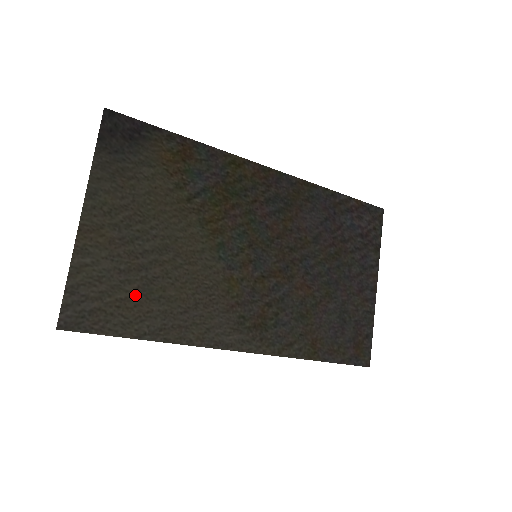
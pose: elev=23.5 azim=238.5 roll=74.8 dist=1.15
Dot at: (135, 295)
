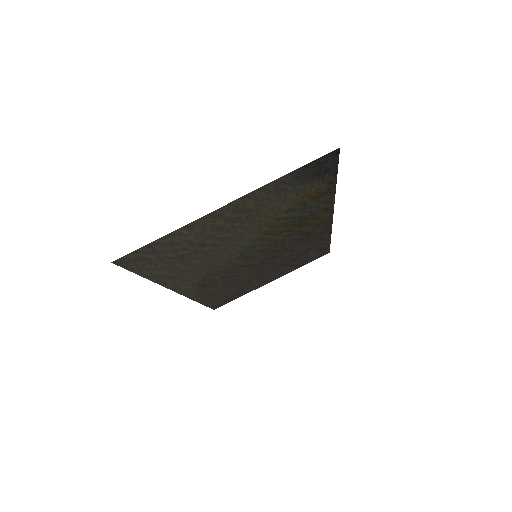
Dot at: (178, 257)
